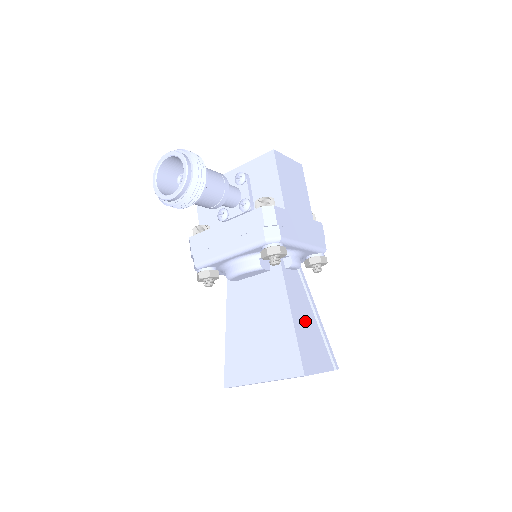
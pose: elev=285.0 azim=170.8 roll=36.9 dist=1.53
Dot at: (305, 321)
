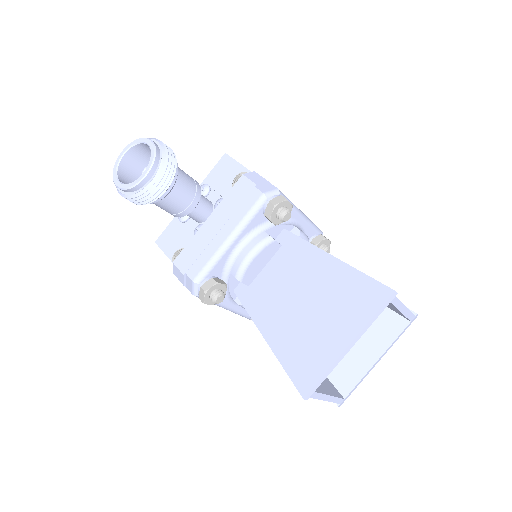
Dot at: occluded
